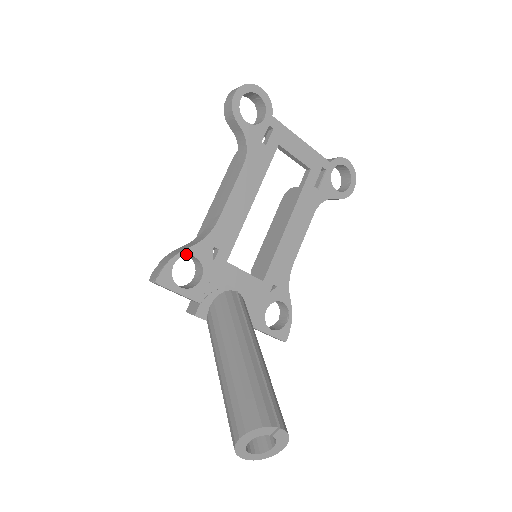
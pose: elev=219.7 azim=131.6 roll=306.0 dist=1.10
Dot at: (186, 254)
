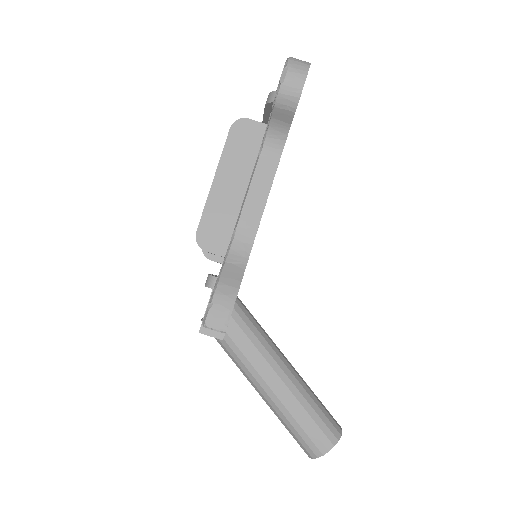
Dot at: occluded
